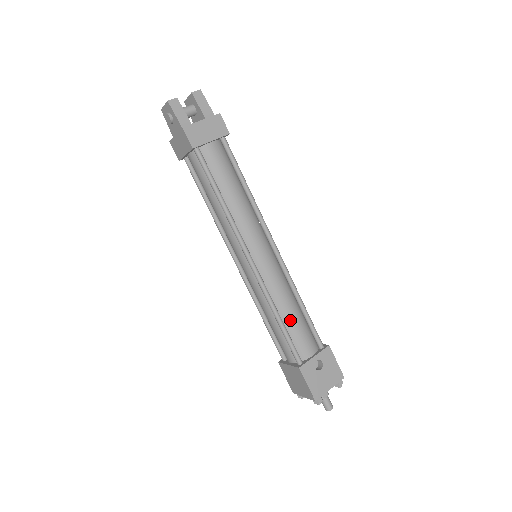
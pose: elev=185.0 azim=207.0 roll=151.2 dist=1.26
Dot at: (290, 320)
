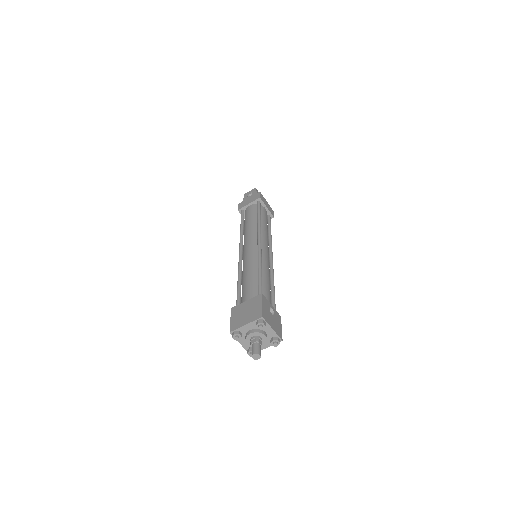
Dot at: (265, 280)
